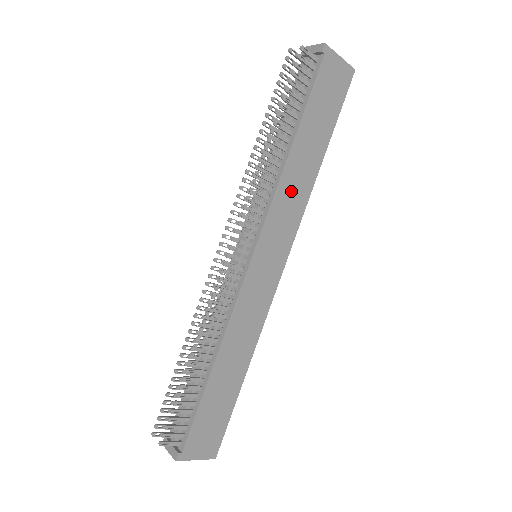
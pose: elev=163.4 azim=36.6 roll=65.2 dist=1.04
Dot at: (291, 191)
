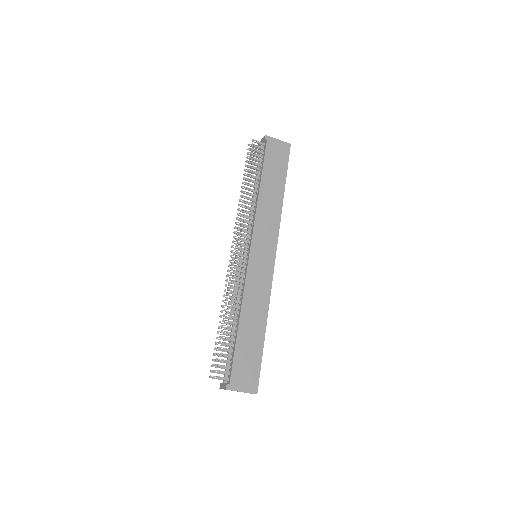
Dot at: (267, 213)
